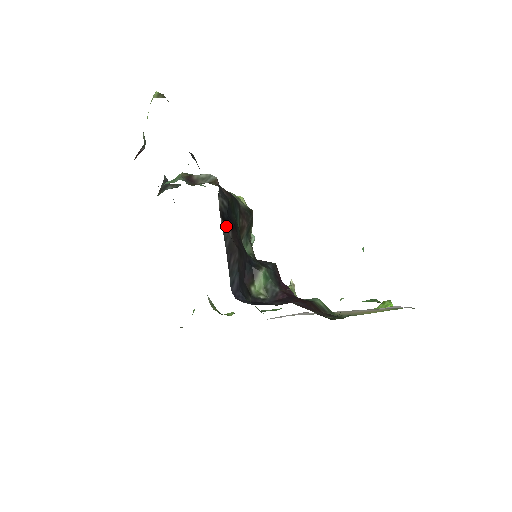
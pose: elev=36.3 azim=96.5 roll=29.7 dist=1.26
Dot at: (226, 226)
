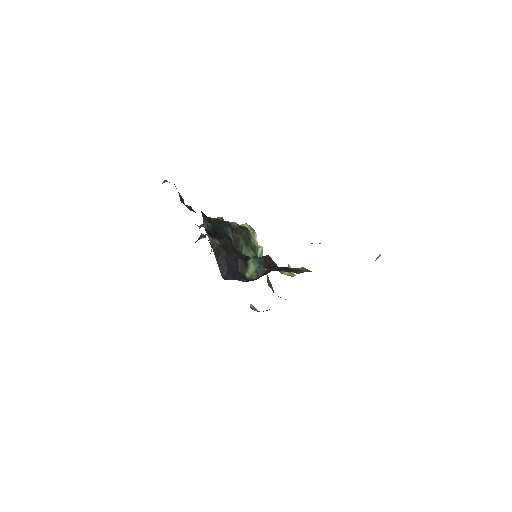
Dot at: (212, 238)
